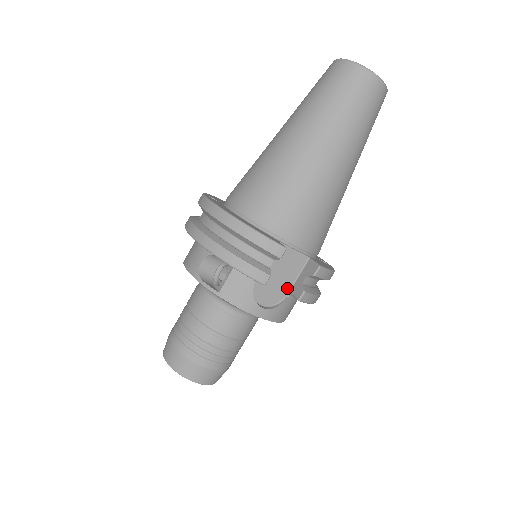
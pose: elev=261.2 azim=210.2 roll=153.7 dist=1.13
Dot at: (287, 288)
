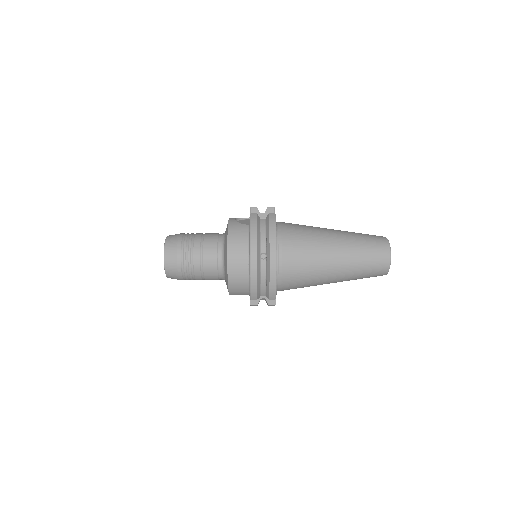
Dot at: occluded
